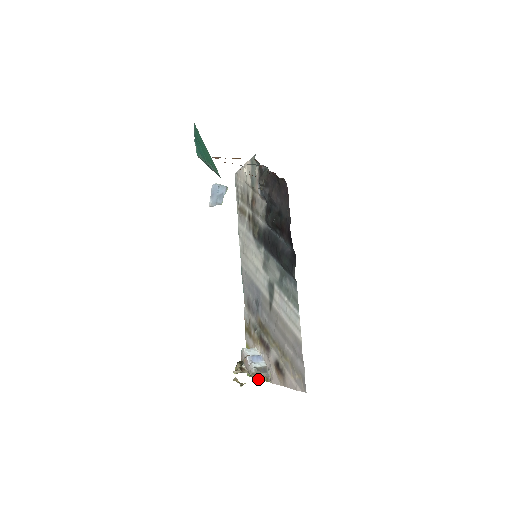
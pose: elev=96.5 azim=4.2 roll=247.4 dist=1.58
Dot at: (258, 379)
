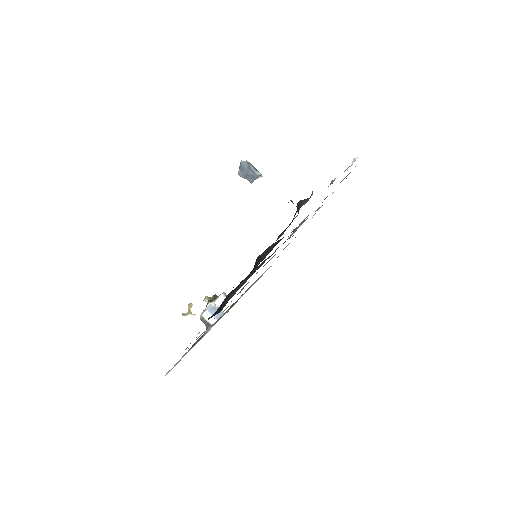
Dot at: occluded
